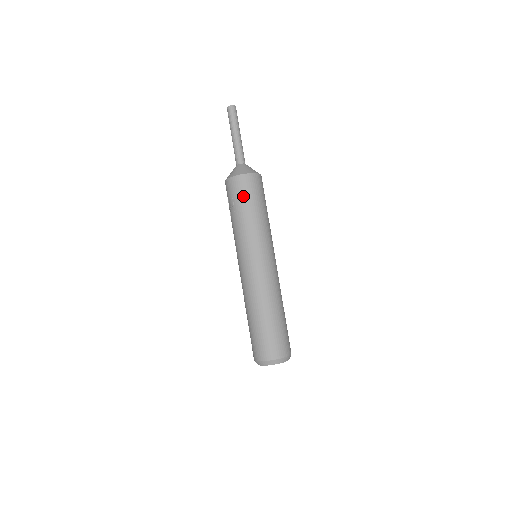
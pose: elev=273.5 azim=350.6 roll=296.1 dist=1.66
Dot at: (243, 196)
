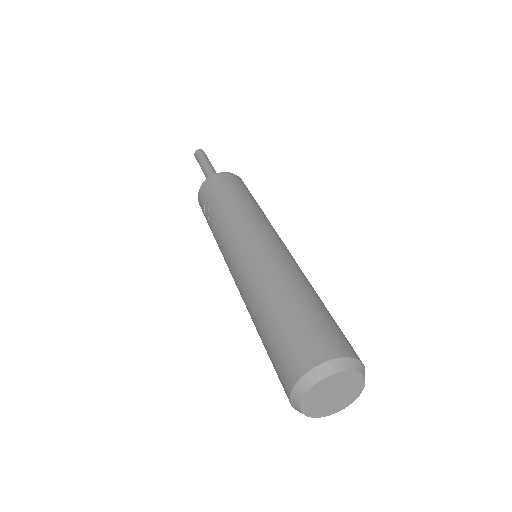
Dot at: (224, 187)
